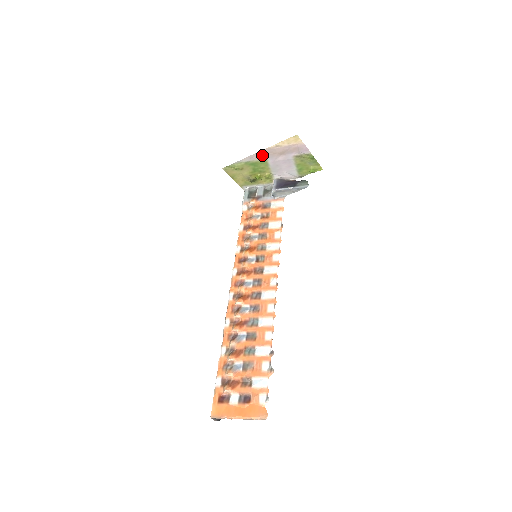
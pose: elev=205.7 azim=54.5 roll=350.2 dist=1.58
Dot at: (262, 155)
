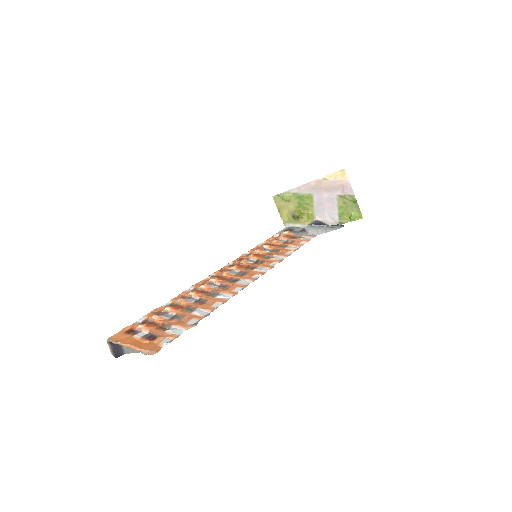
Dot at: (309, 188)
